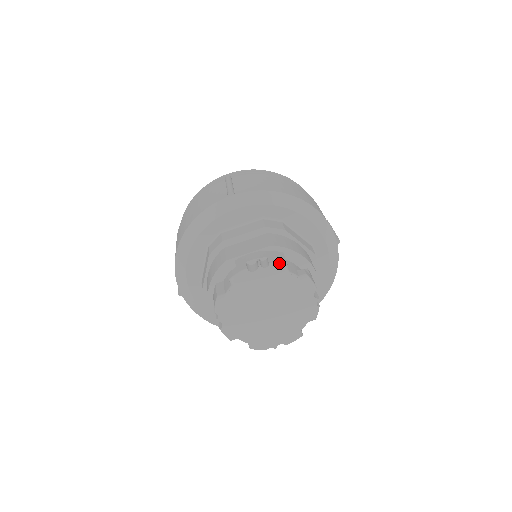
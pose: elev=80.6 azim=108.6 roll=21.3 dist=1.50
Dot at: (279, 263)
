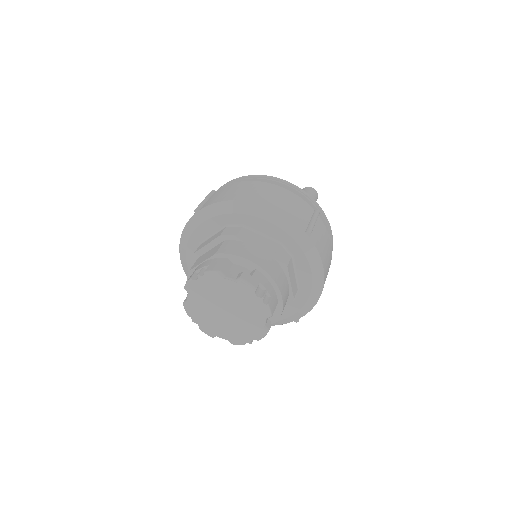
Dot at: (213, 270)
